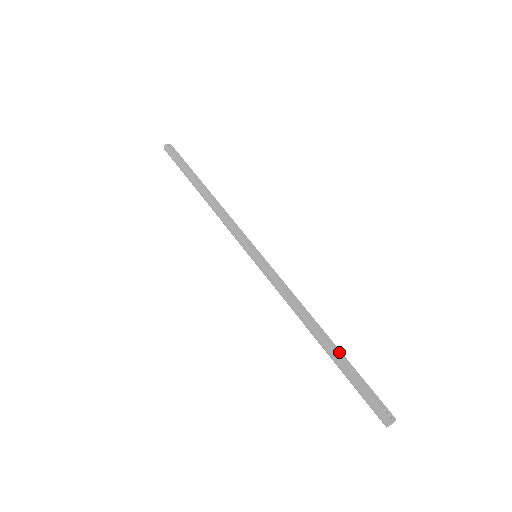
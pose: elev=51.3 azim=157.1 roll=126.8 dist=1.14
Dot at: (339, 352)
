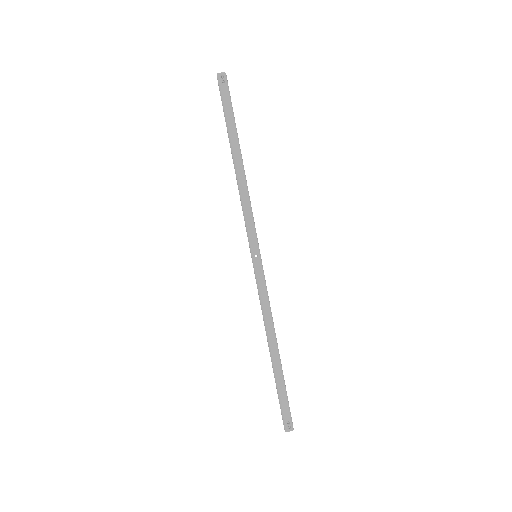
Dot at: (279, 370)
